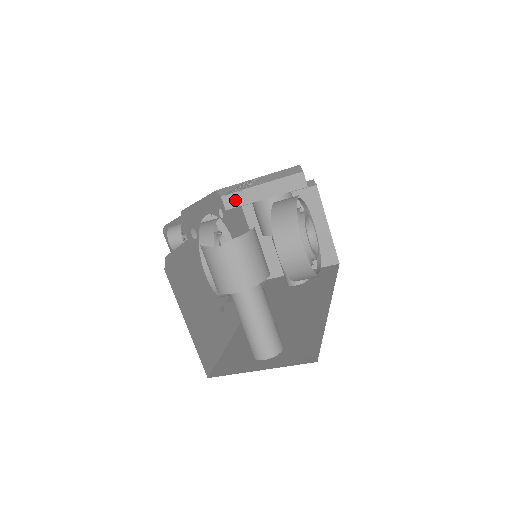
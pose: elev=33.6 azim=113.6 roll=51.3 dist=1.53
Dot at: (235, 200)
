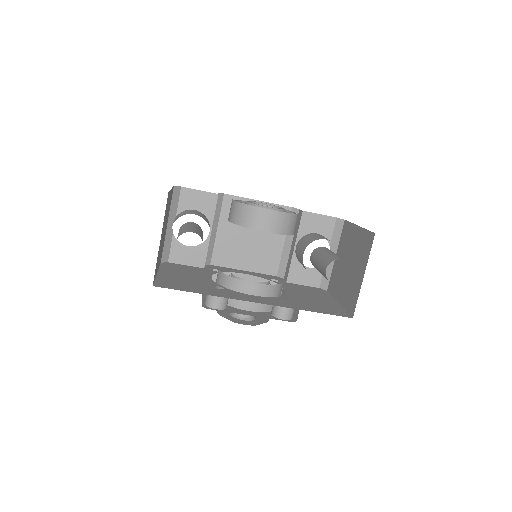
Dot at: (287, 270)
